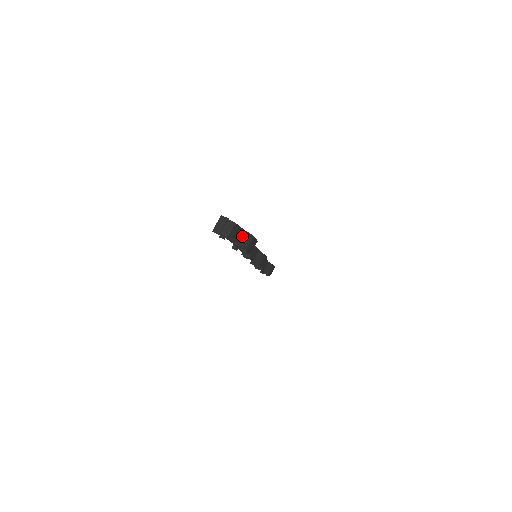
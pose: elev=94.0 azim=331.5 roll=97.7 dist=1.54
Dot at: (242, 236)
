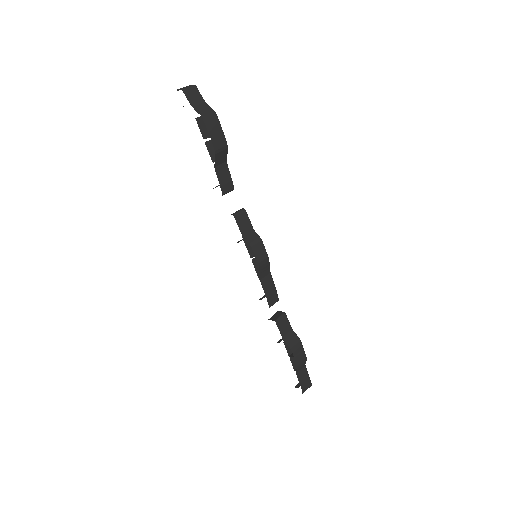
Dot at: (202, 106)
